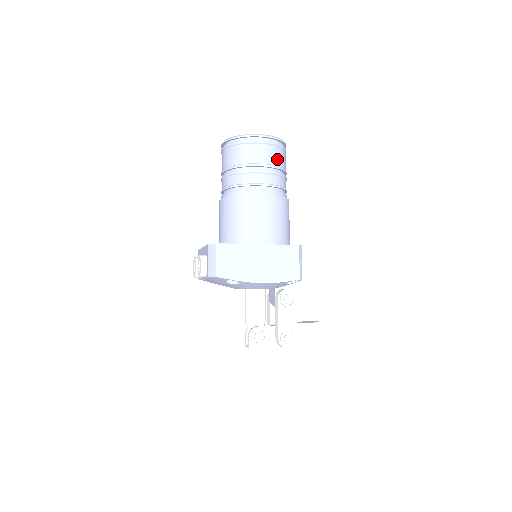
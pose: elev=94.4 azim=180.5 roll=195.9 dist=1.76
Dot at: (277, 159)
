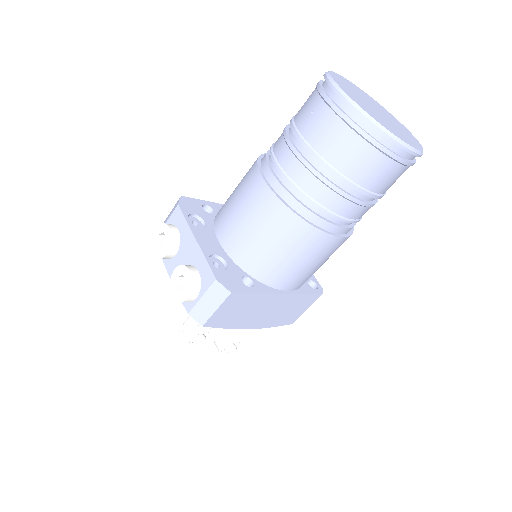
Dot at: (393, 183)
